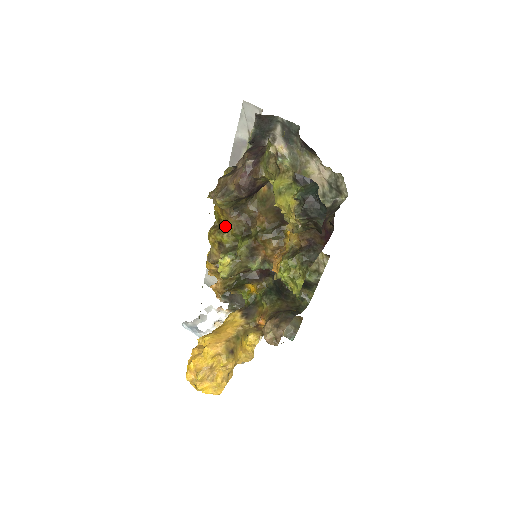
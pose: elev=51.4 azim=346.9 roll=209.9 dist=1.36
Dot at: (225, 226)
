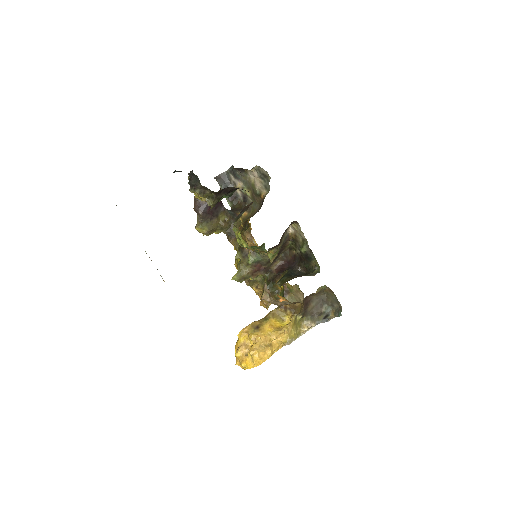
Dot at: occluded
